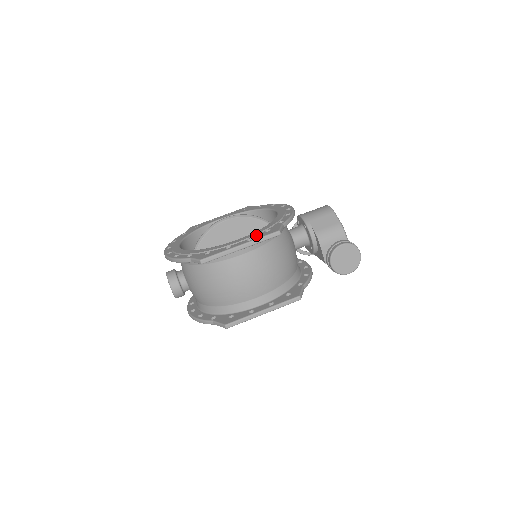
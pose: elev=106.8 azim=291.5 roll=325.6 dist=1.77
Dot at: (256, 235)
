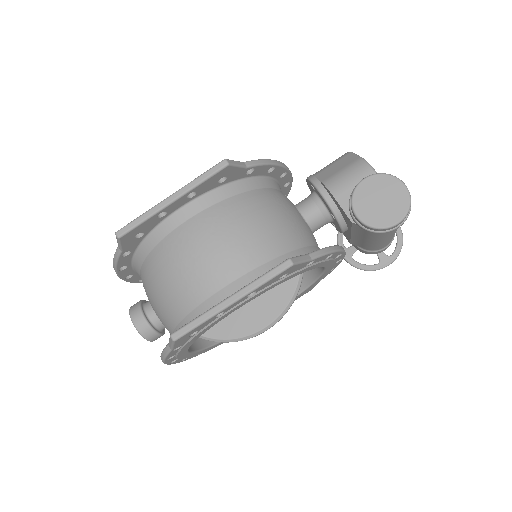
Dot at: occluded
